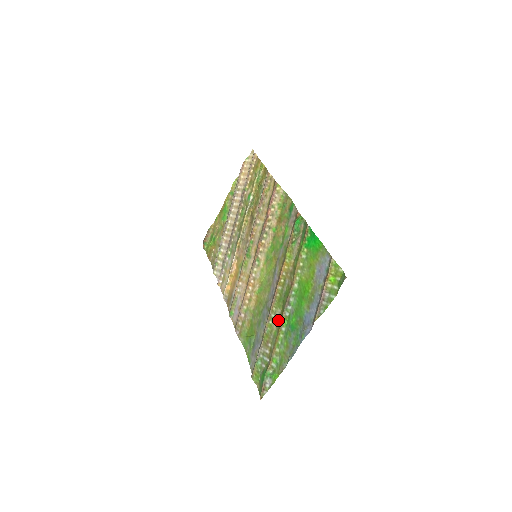
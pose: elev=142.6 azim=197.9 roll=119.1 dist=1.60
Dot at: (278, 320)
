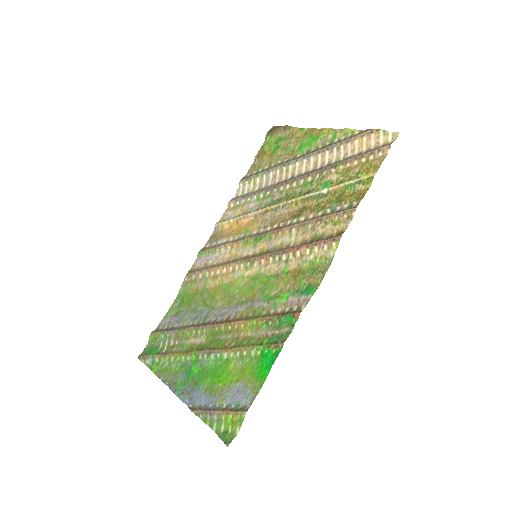
Dot at: (196, 343)
